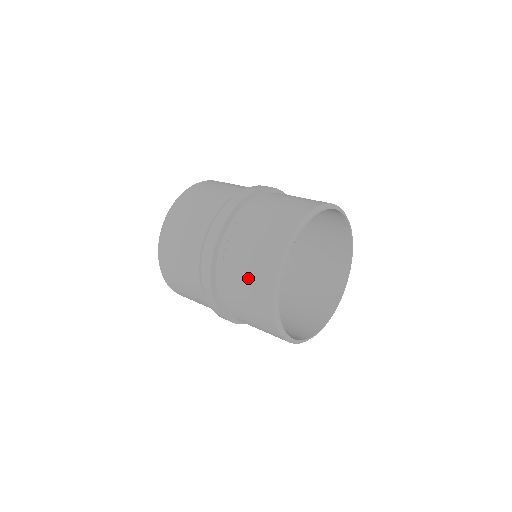
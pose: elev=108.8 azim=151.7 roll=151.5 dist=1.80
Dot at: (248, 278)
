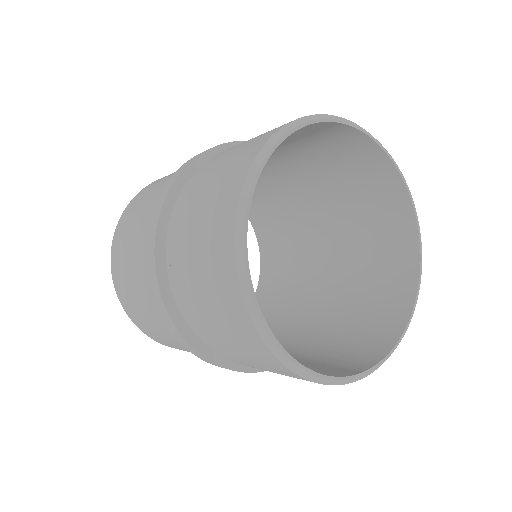
Dot at: (200, 253)
